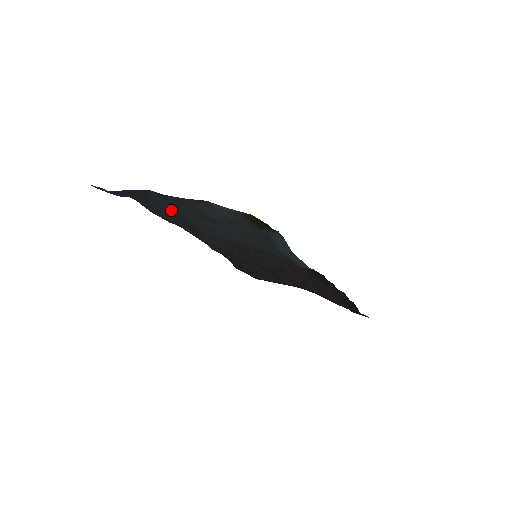
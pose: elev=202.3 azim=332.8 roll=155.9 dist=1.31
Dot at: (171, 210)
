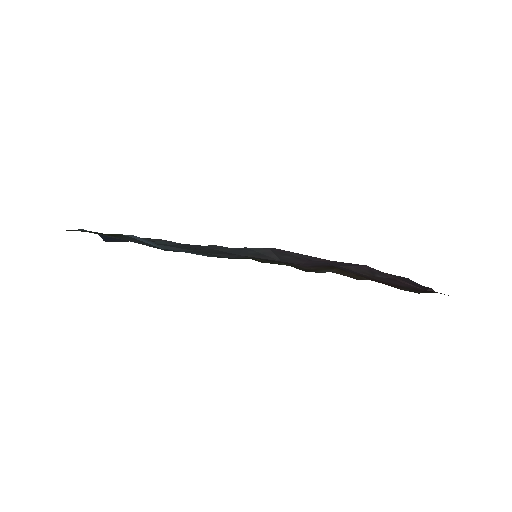
Dot at: occluded
